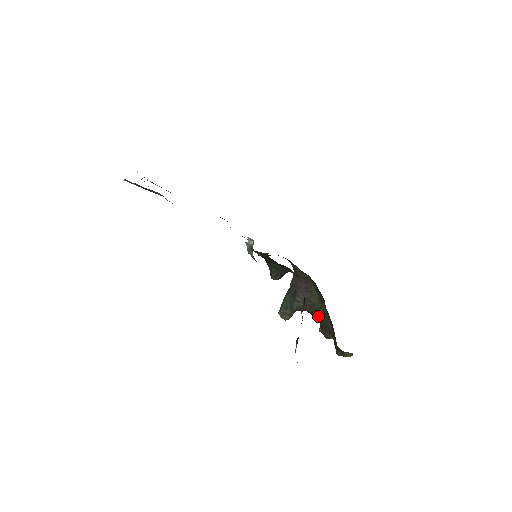
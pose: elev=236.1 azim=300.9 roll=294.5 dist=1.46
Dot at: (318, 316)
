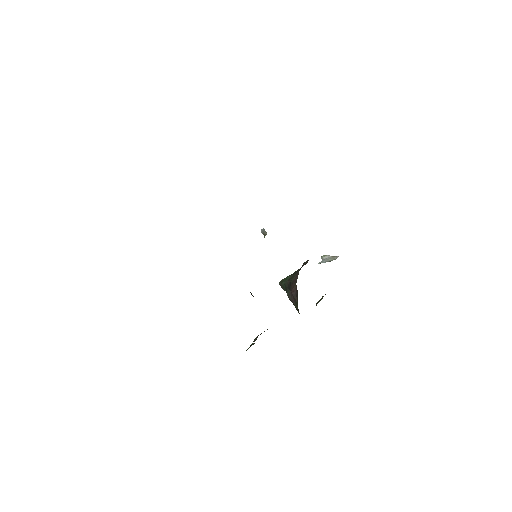
Dot at: occluded
